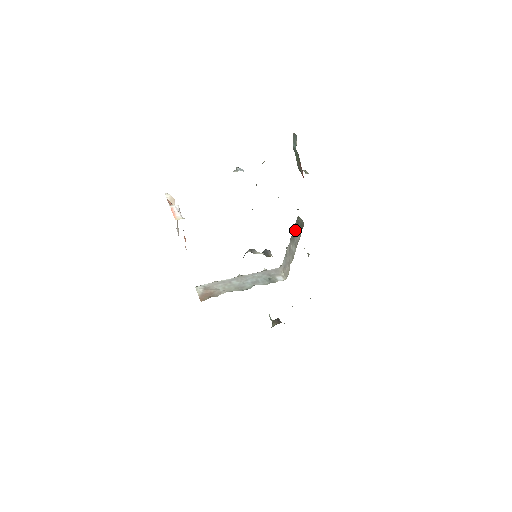
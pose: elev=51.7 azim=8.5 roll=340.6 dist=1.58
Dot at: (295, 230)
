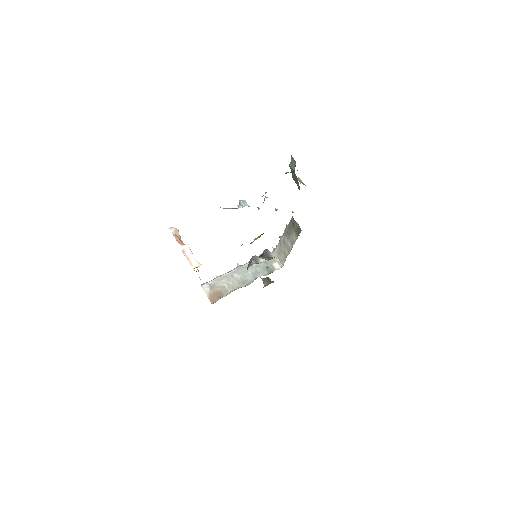
Dot at: (290, 229)
